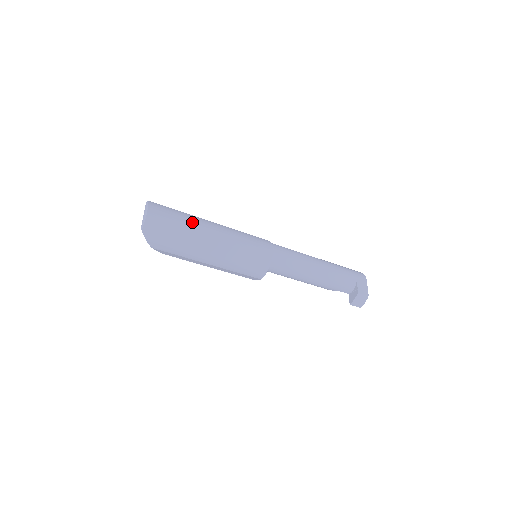
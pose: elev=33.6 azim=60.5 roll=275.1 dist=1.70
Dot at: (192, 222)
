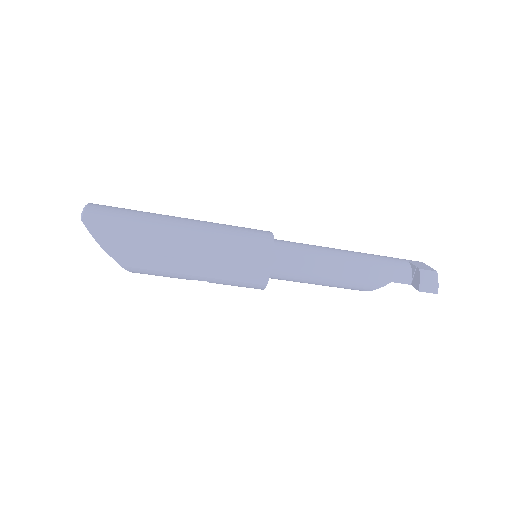
Dot at: (152, 213)
